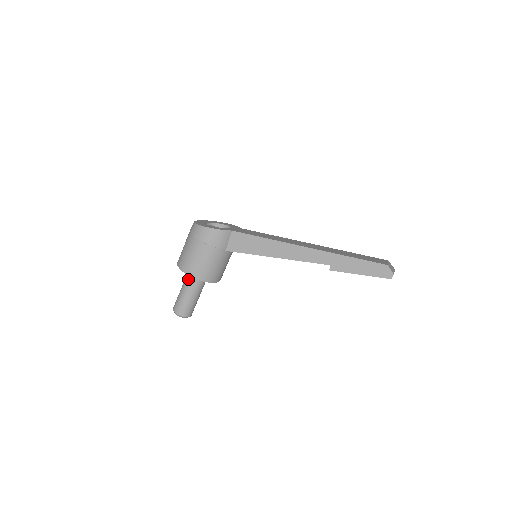
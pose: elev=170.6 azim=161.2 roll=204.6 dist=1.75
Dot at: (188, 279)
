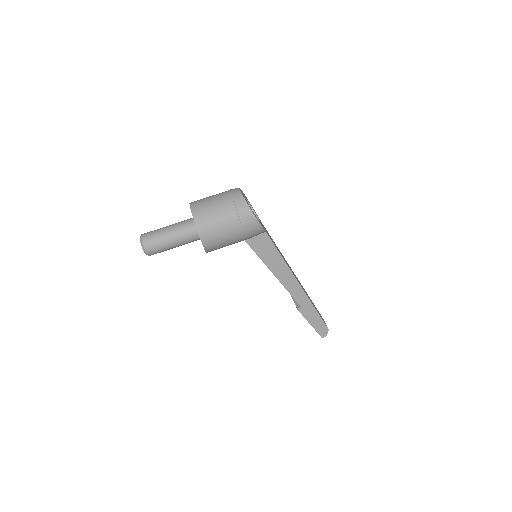
Dot at: (187, 232)
